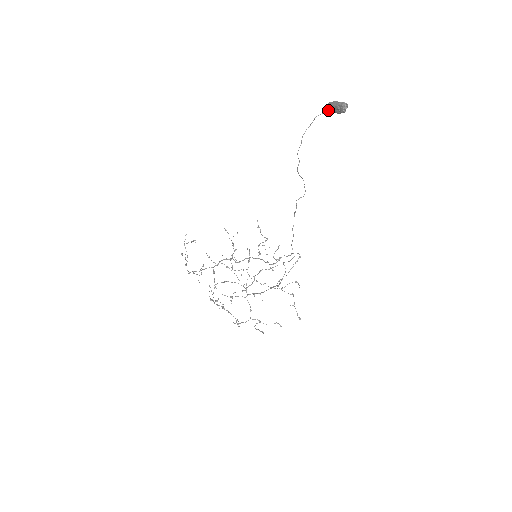
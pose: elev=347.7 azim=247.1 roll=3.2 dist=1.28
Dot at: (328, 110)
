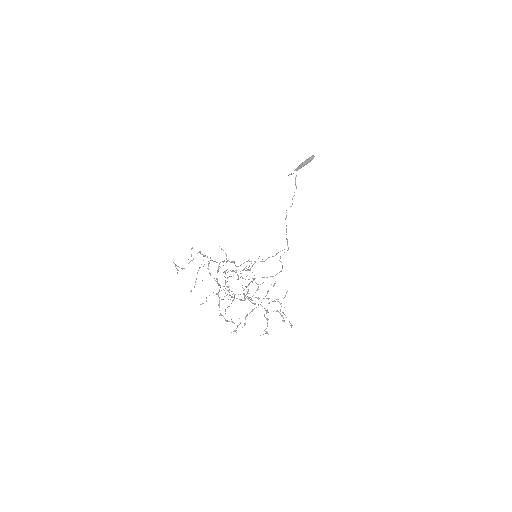
Dot at: (298, 168)
